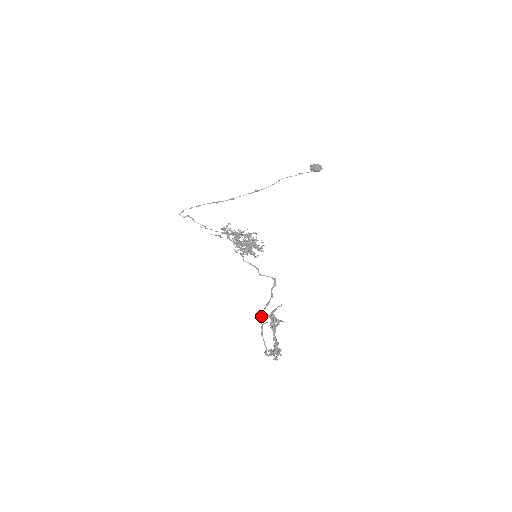
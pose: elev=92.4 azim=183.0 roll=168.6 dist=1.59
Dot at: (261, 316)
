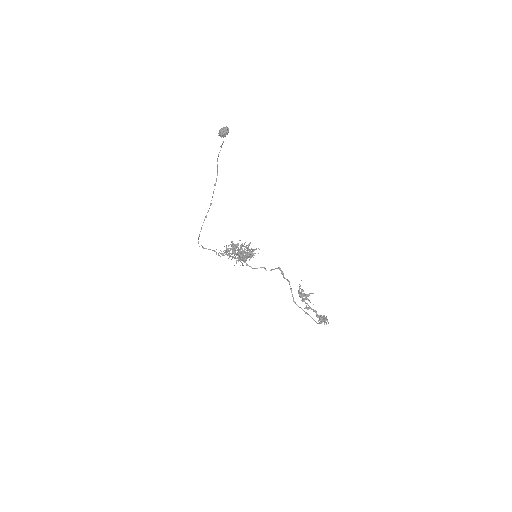
Dot at: (294, 302)
